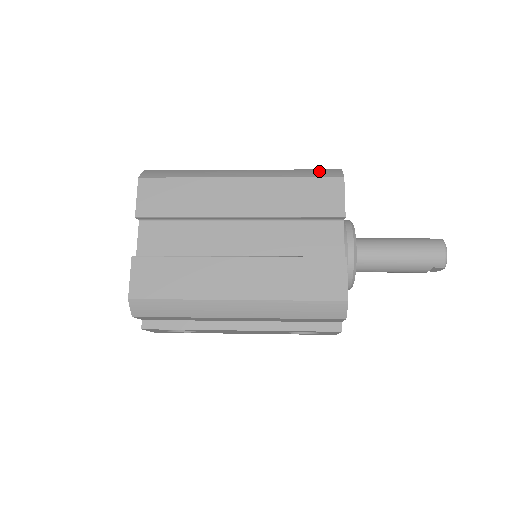
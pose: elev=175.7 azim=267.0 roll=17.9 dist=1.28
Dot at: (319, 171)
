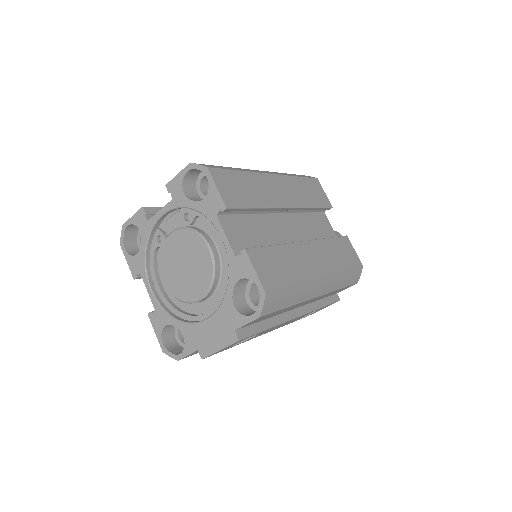
Dot at: occluded
